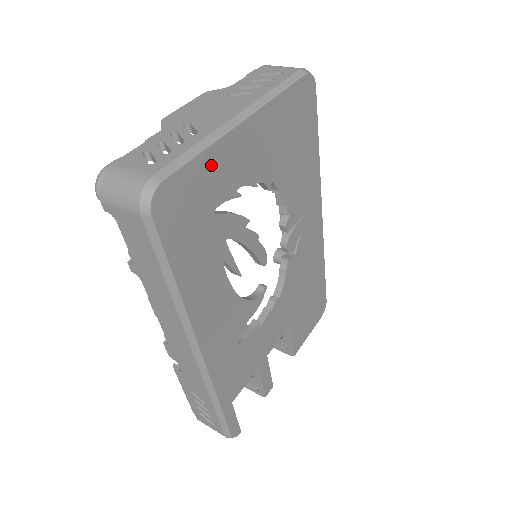
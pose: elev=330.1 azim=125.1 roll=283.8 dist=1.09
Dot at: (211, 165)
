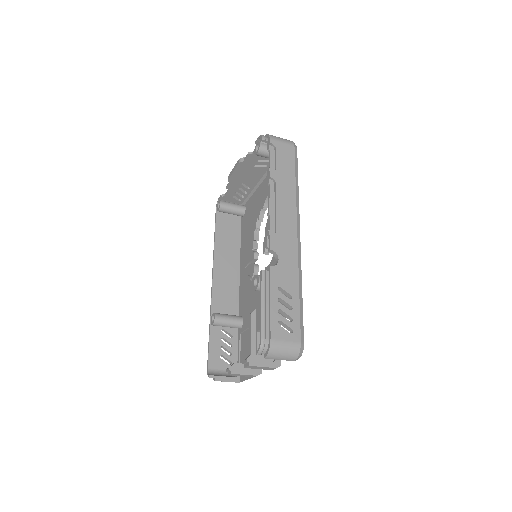
Dot at: occluded
